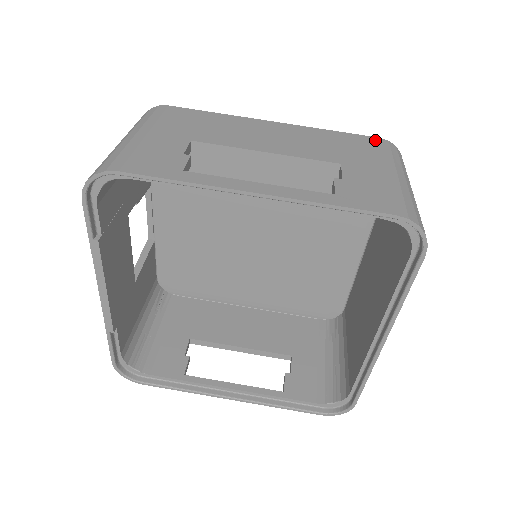
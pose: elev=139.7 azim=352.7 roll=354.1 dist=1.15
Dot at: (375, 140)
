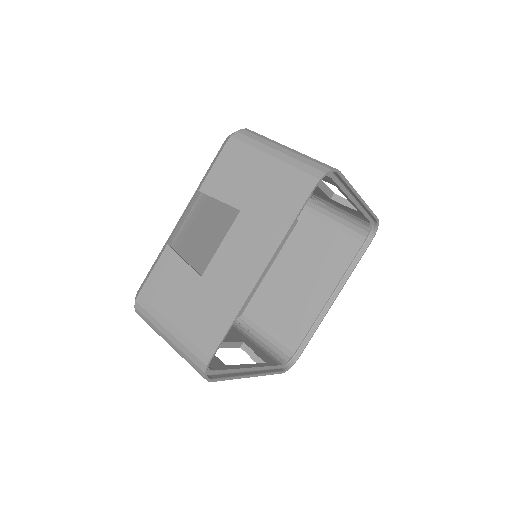
Dot at: occluded
